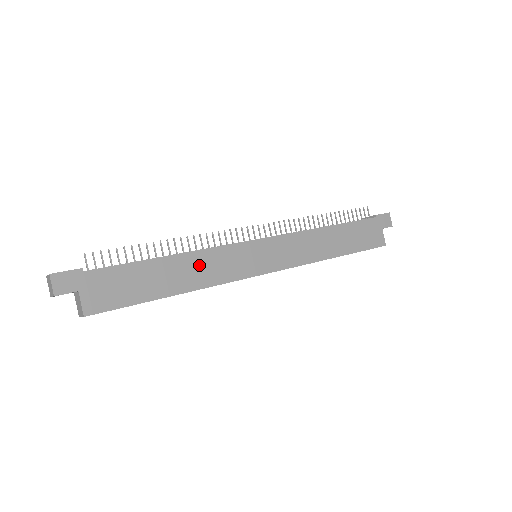
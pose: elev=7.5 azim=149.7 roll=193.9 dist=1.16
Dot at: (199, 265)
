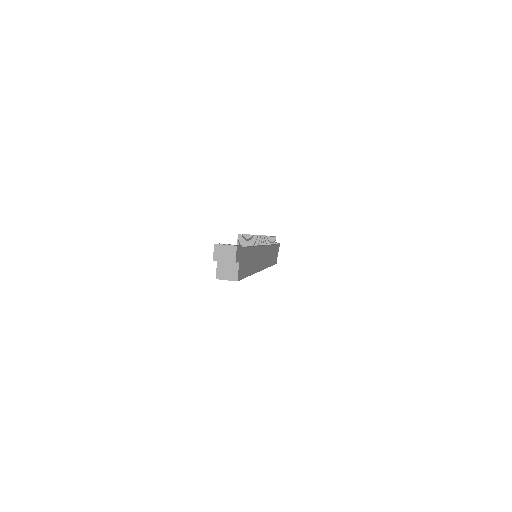
Dot at: (256, 257)
